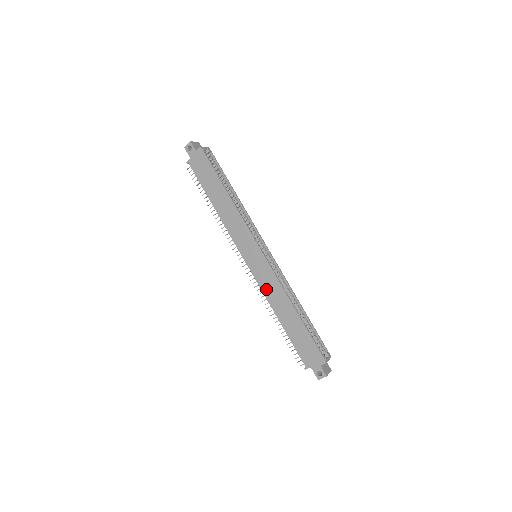
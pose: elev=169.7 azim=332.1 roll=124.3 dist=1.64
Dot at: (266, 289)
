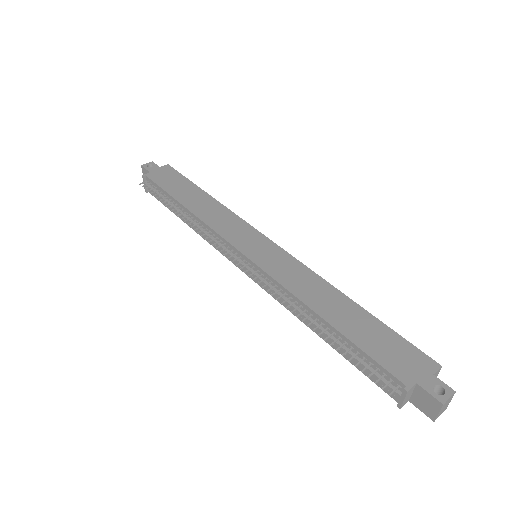
Dot at: (288, 280)
